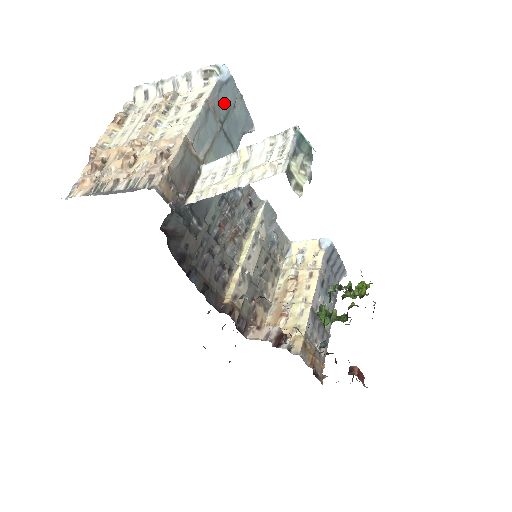
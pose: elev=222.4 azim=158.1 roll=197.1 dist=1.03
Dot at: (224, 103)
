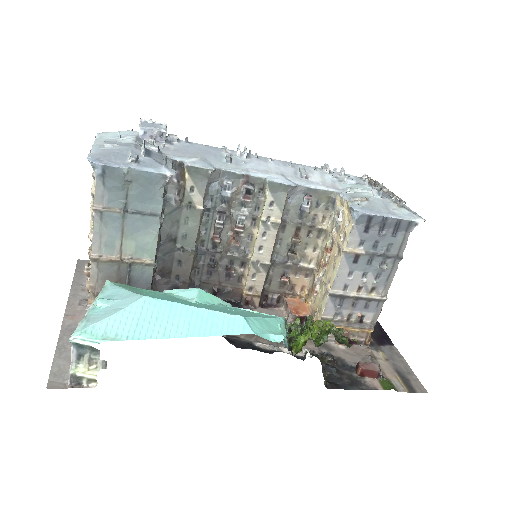
Dot at: (116, 189)
